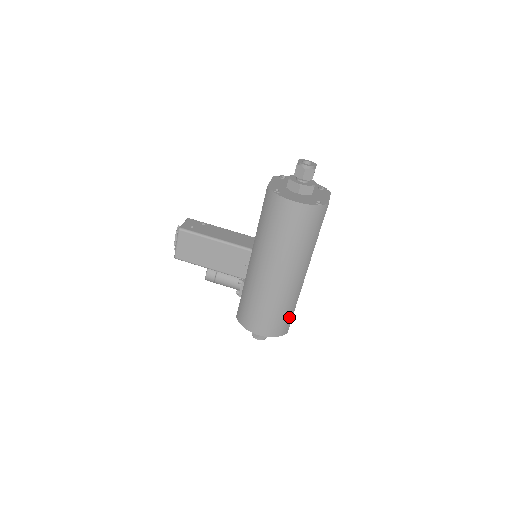
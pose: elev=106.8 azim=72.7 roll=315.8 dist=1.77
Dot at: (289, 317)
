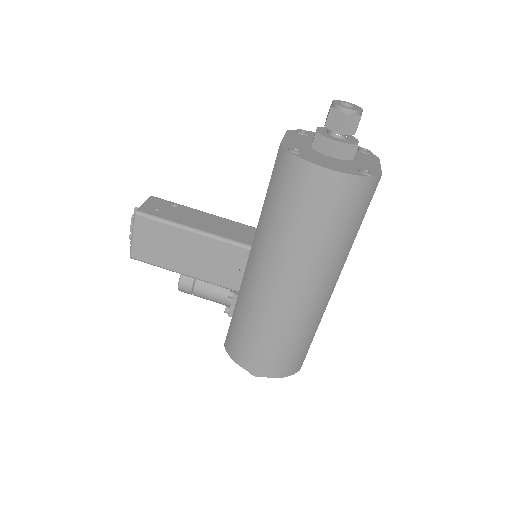
Dot at: (305, 349)
